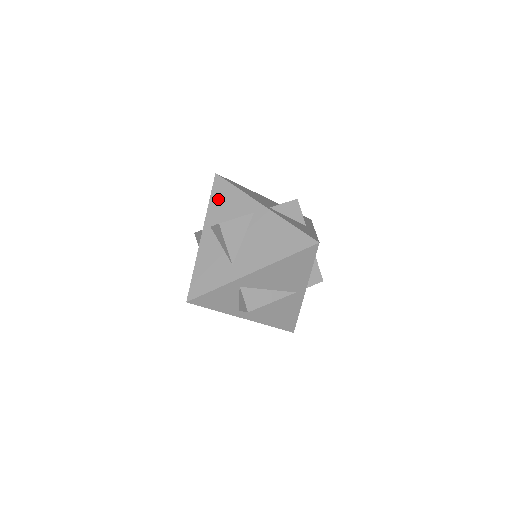
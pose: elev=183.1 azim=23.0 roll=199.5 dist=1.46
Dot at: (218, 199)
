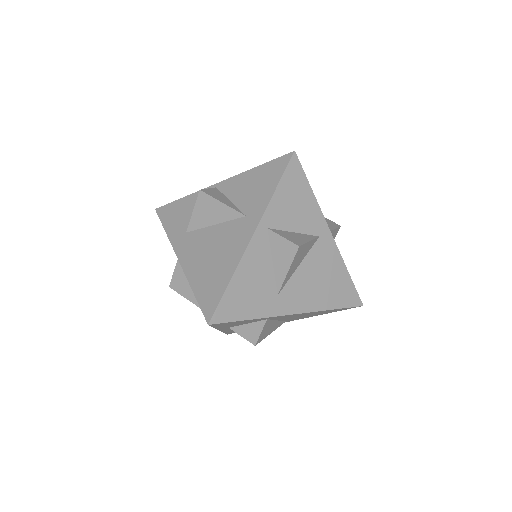
Dot at: (288, 193)
